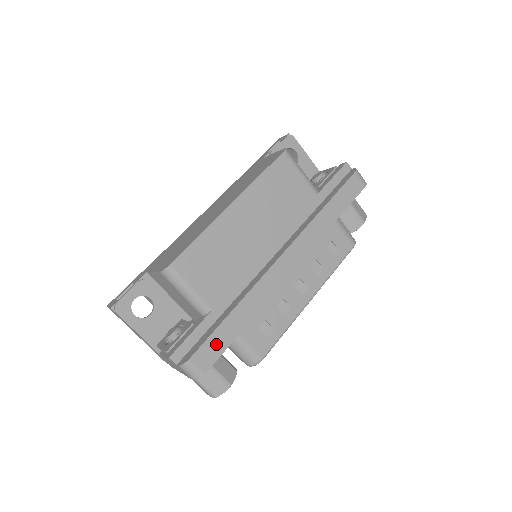
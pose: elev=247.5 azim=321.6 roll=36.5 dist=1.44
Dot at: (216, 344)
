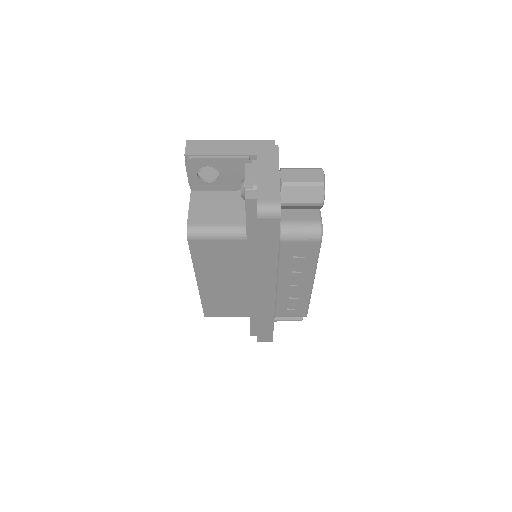
Dot at: (265, 333)
